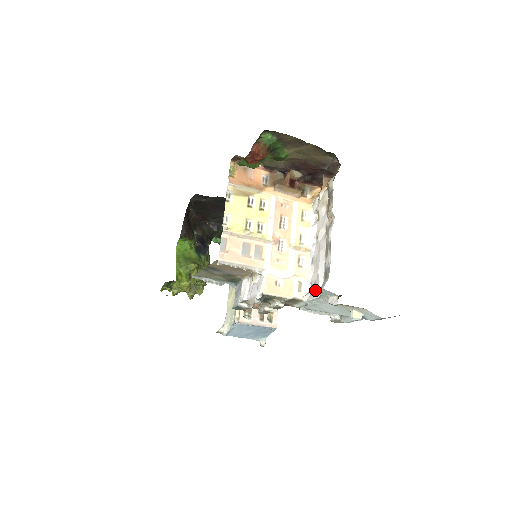
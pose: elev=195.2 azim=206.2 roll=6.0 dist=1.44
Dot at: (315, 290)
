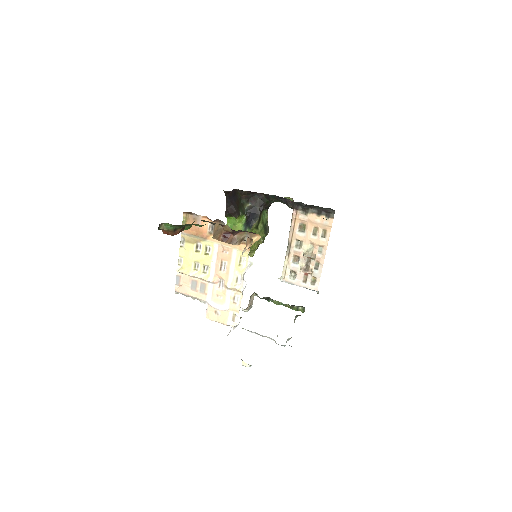
Dot at: occluded
